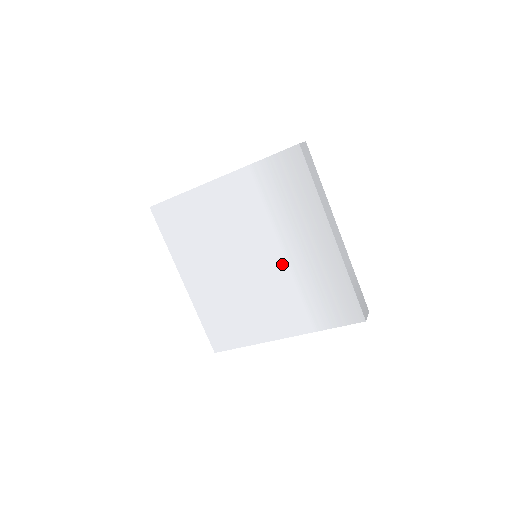
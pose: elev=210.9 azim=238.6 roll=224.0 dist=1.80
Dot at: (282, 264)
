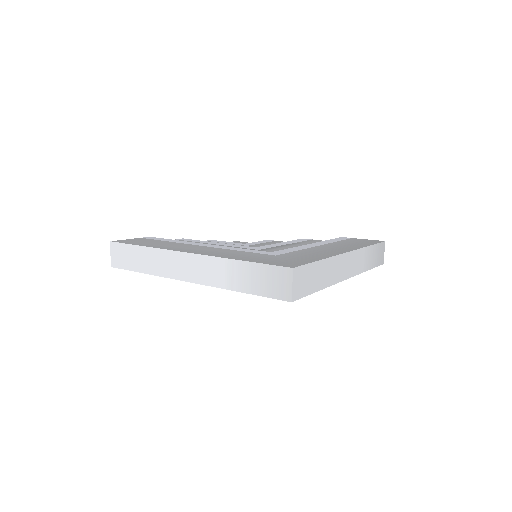
Dot at: occluded
